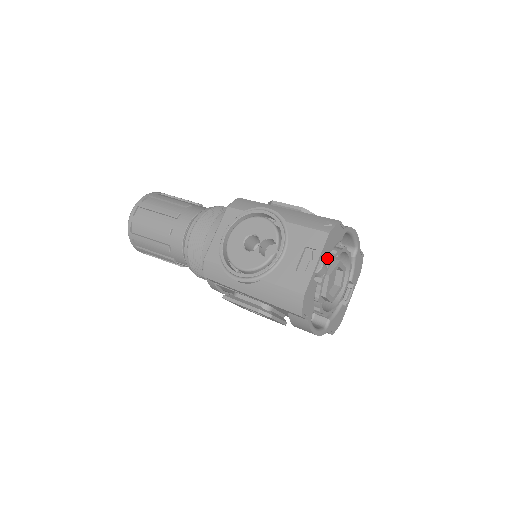
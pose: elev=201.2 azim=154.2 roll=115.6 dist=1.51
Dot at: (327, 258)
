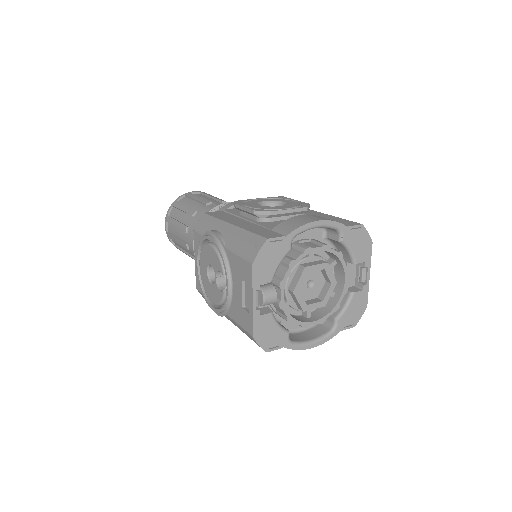
Dot at: (280, 276)
